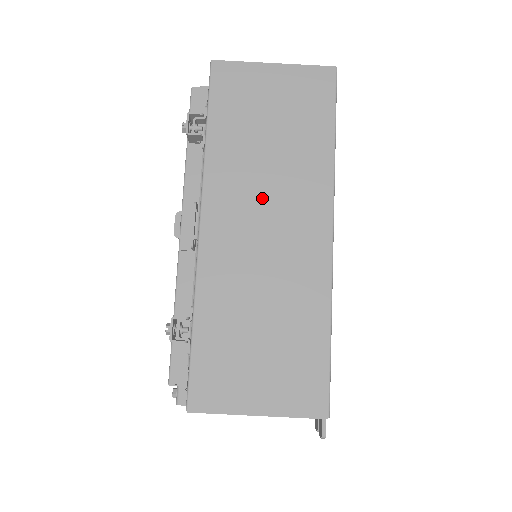
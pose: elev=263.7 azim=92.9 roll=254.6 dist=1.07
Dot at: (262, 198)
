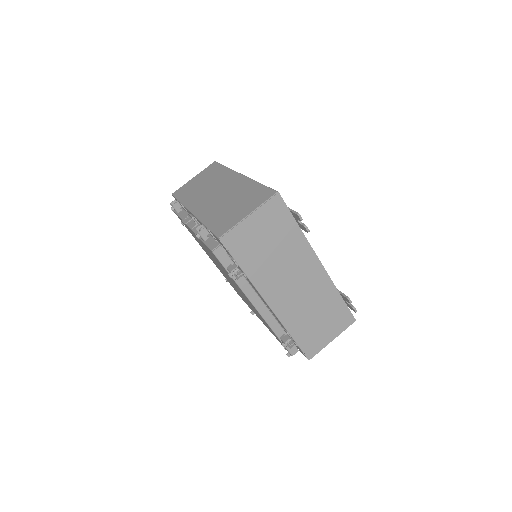
Dot at: (210, 192)
